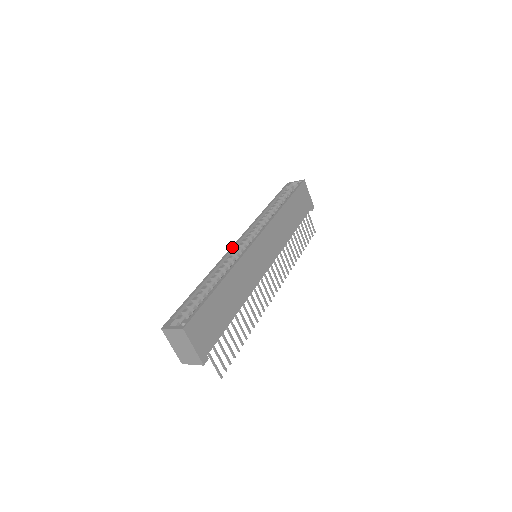
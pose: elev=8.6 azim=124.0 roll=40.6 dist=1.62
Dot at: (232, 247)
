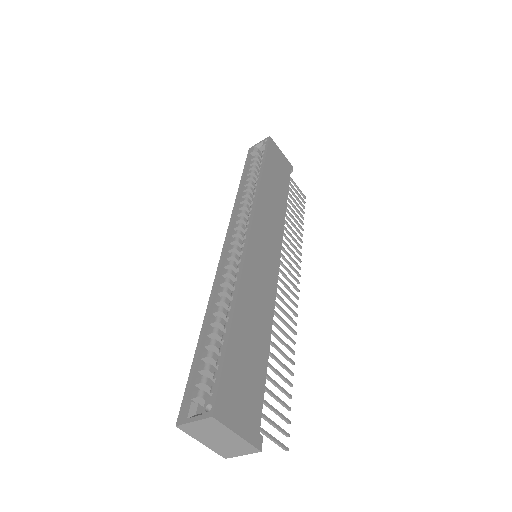
Dot at: (221, 257)
